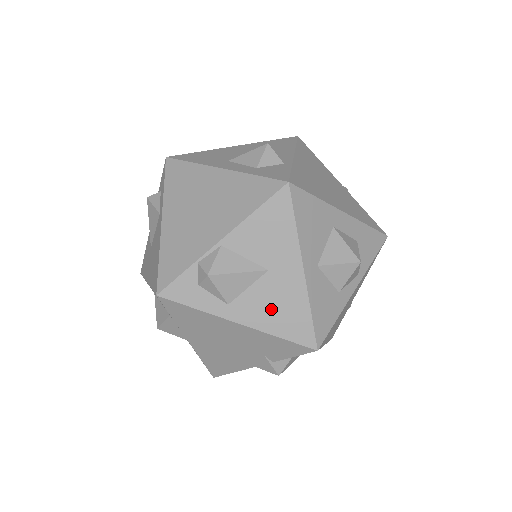
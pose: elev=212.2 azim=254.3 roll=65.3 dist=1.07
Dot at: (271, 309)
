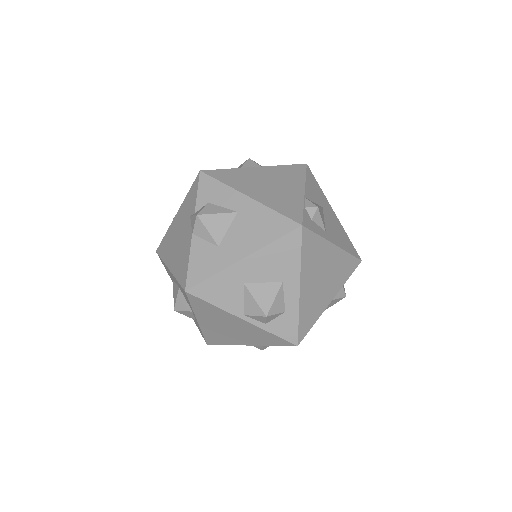
Dot at: occluded
